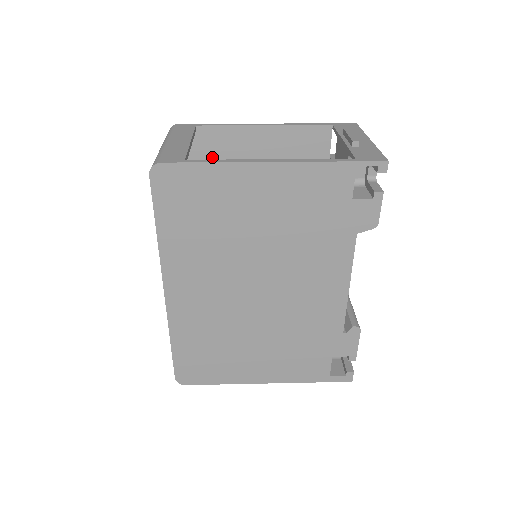
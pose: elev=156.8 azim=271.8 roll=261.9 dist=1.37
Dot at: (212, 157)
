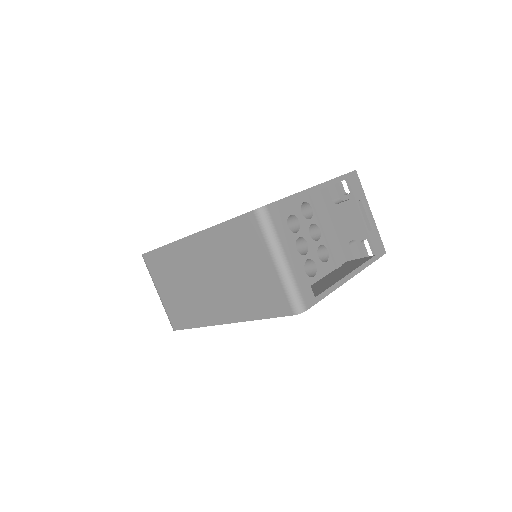
Dot at: occluded
